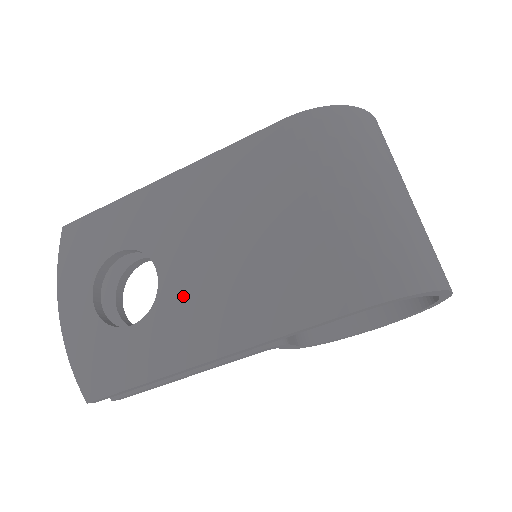
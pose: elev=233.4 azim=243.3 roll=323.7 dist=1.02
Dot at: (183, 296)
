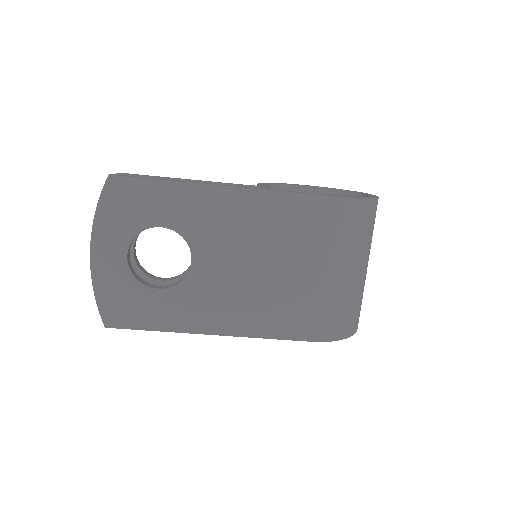
Dot at: (207, 286)
